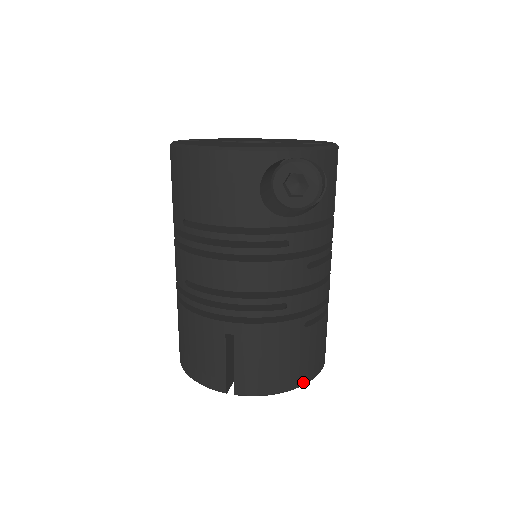
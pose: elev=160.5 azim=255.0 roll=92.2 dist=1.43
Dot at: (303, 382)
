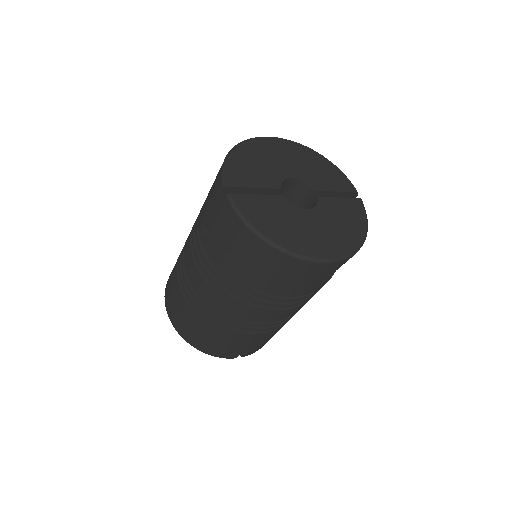
Dot at: occluded
